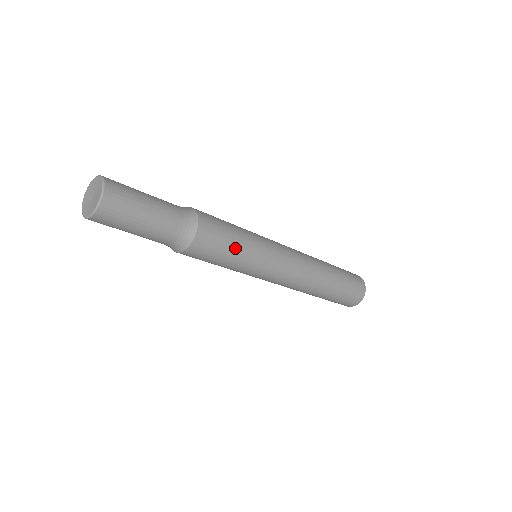
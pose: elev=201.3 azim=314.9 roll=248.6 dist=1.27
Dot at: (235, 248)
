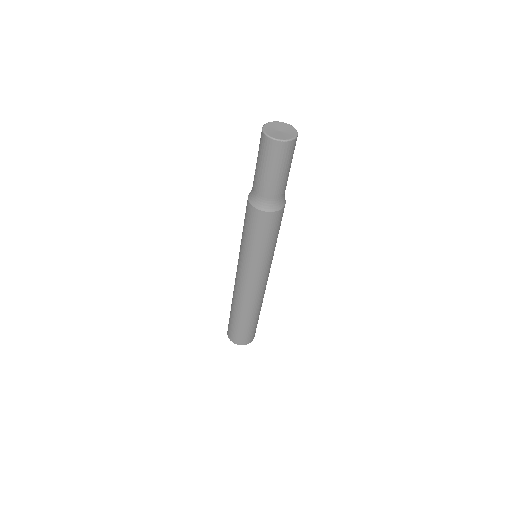
Dot at: occluded
